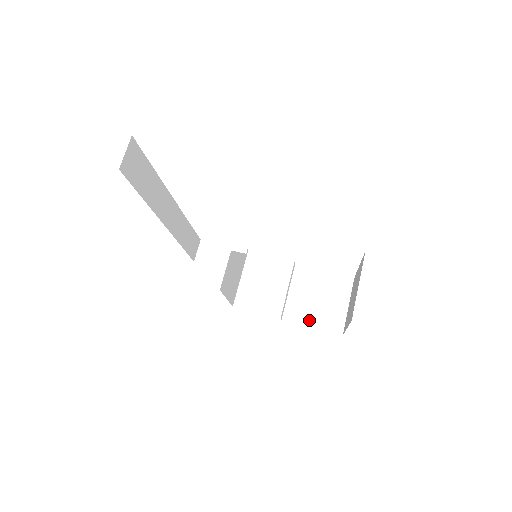
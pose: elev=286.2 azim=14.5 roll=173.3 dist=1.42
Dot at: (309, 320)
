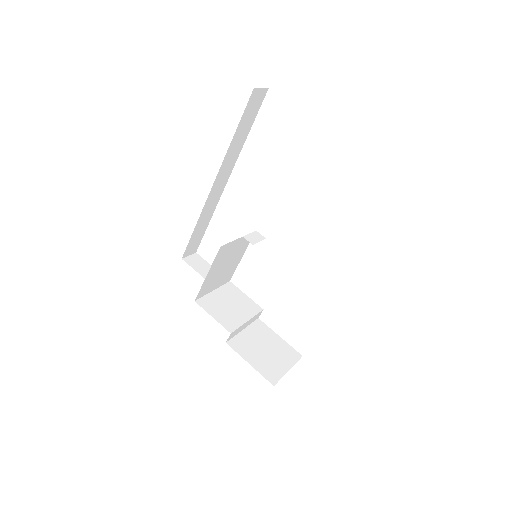
Dot at: (250, 357)
